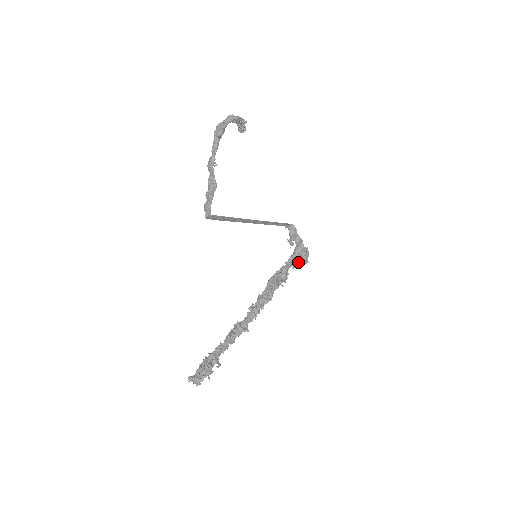
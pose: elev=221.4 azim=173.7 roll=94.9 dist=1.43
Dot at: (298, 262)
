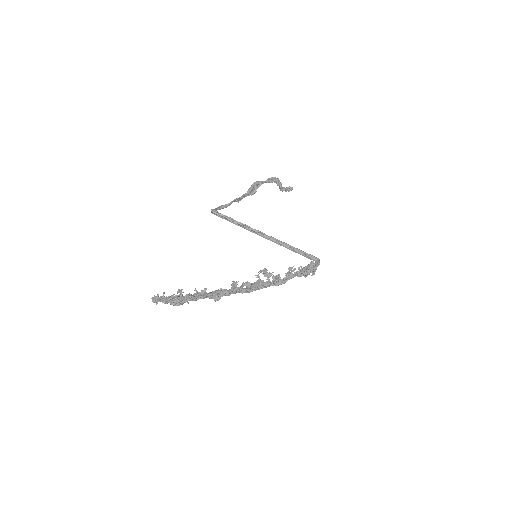
Dot at: occluded
